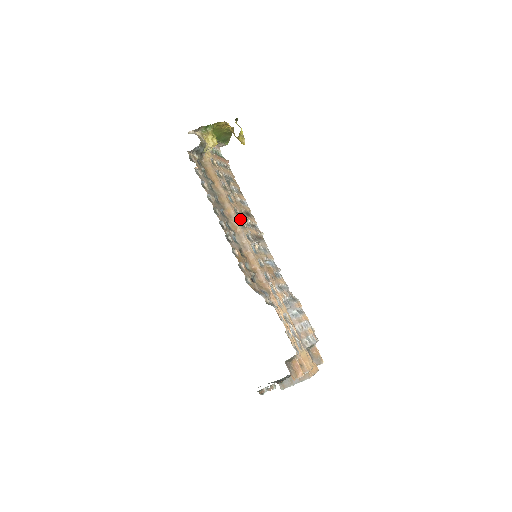
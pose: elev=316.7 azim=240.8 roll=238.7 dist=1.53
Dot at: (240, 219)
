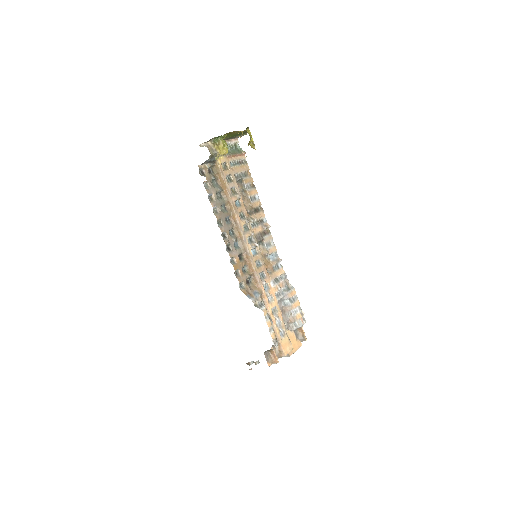
Dot at: (244, 223)
